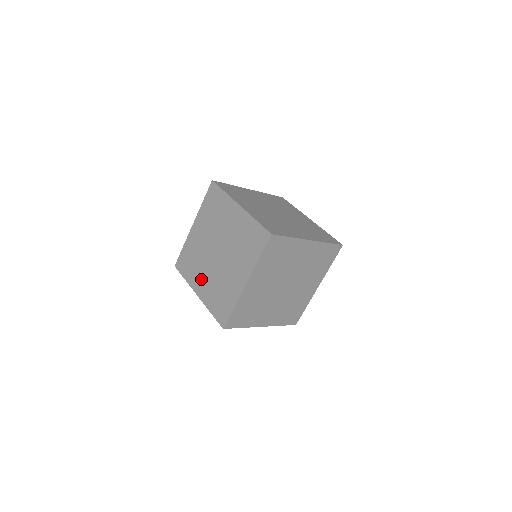
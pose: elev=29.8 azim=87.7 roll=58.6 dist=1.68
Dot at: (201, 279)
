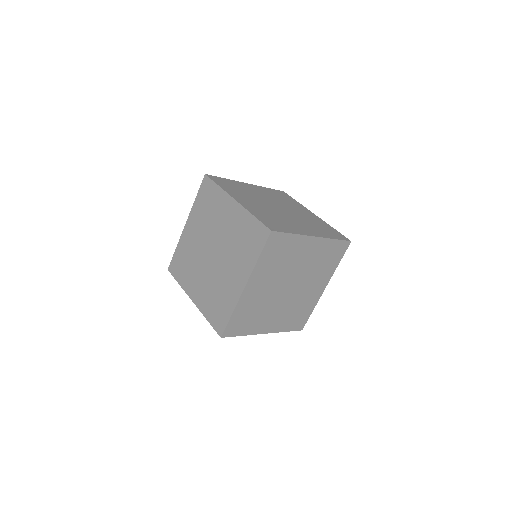
Dot at: (196, 283)
